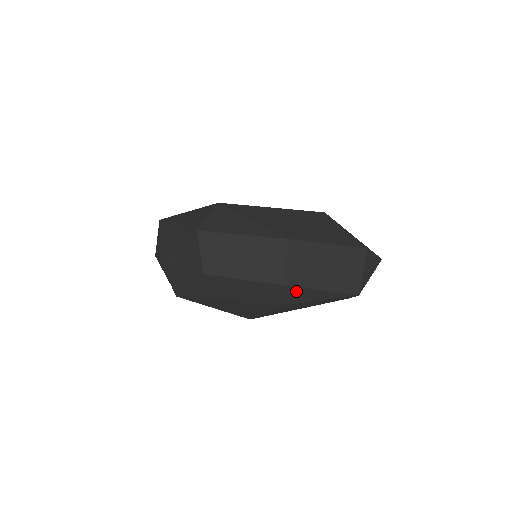
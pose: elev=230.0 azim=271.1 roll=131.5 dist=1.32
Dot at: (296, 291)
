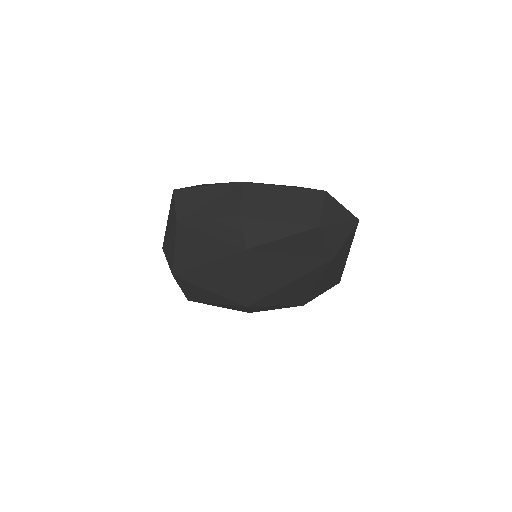
Dot at: (254, 224)
